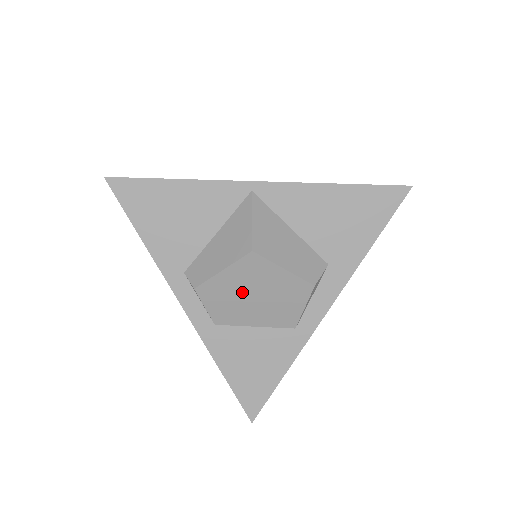
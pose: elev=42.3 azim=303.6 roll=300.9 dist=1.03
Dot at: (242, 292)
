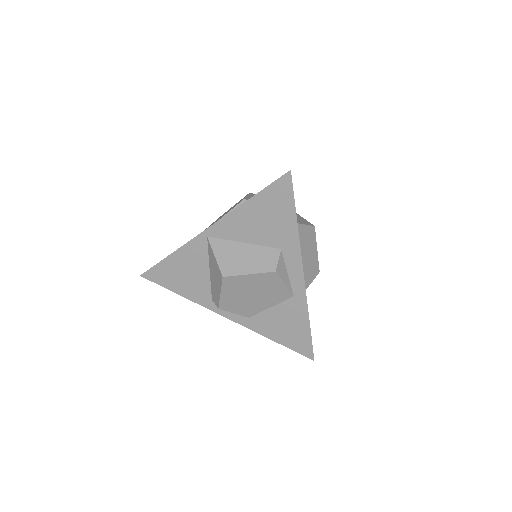
Dot at: (243, 296)
